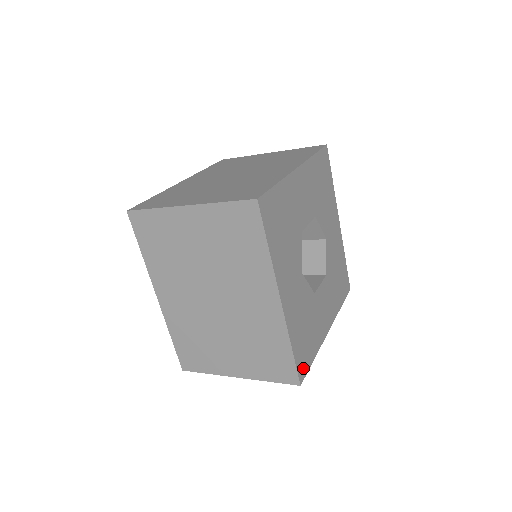
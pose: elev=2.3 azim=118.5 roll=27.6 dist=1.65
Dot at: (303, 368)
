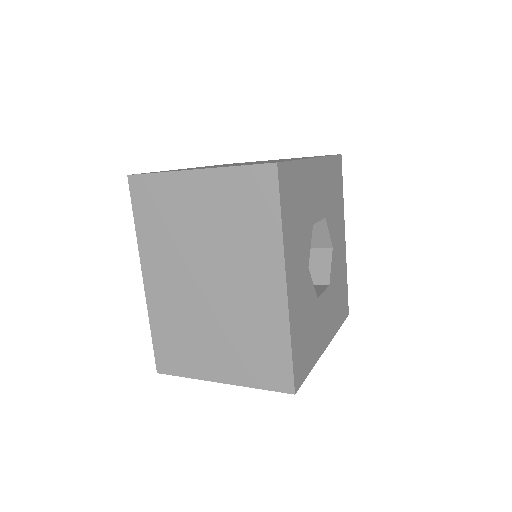
Dot at: (299, 375)
